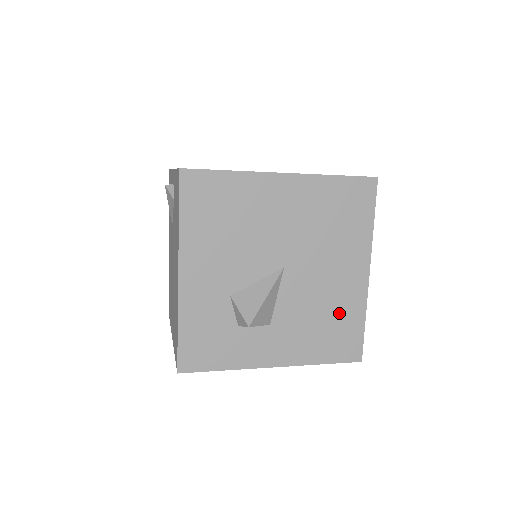
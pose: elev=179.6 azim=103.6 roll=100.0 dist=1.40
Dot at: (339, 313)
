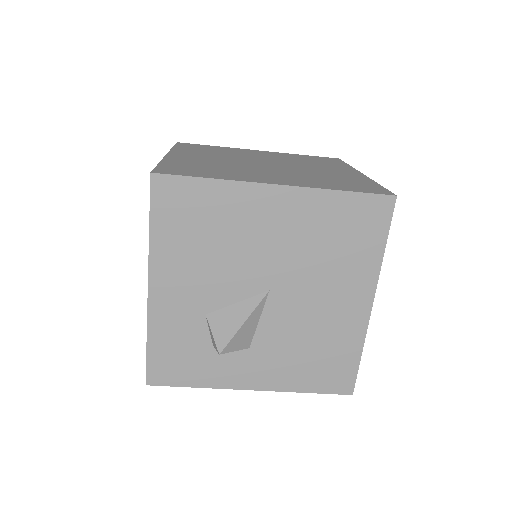
Dot at: (331, 343)
